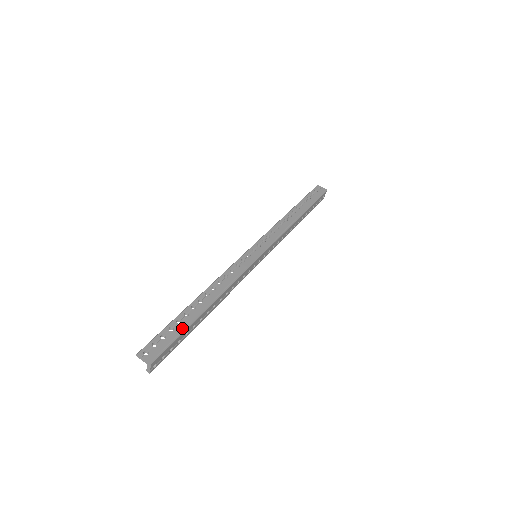
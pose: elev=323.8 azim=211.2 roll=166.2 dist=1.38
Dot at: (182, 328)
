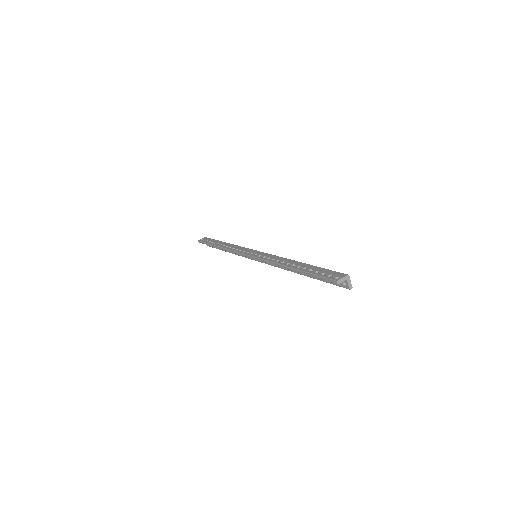
Dot at: (318, 268)
